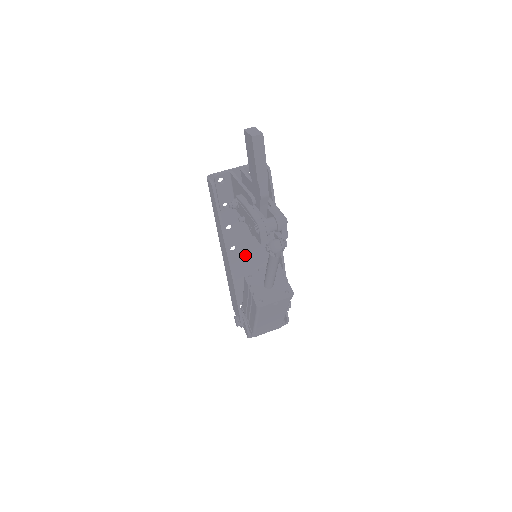
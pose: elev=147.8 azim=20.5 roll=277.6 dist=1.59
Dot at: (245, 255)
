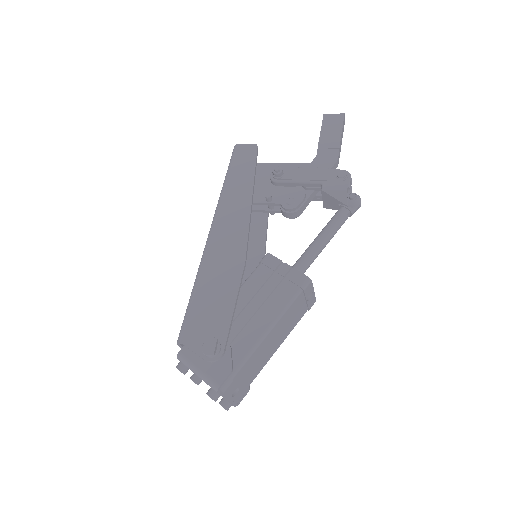
Dot at: occluded
